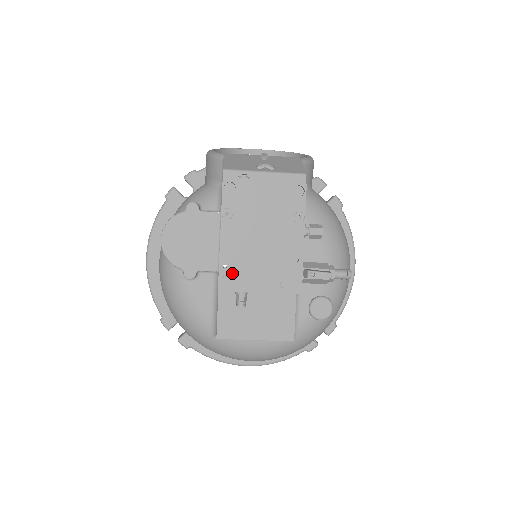
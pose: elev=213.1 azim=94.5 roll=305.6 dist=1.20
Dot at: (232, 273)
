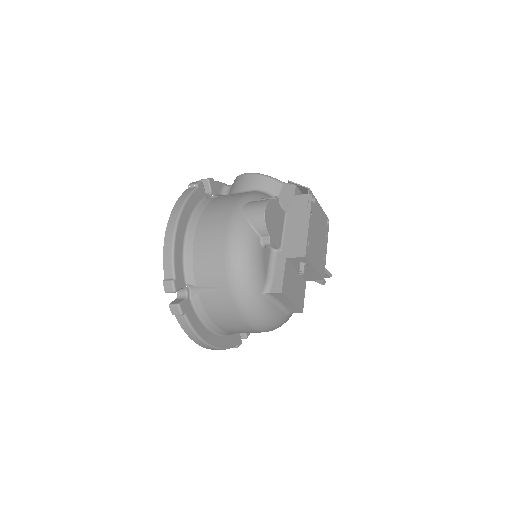
Dot at: (310, 249)
